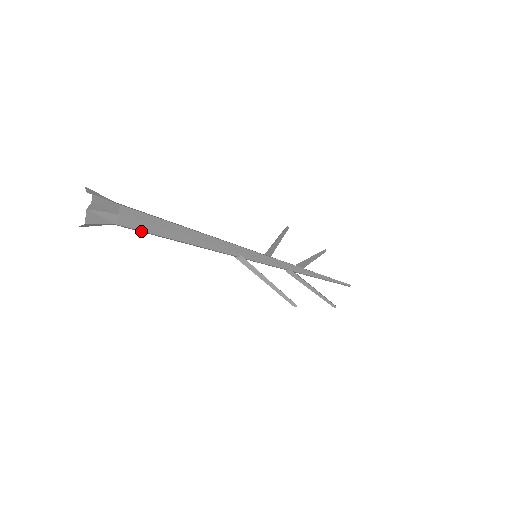
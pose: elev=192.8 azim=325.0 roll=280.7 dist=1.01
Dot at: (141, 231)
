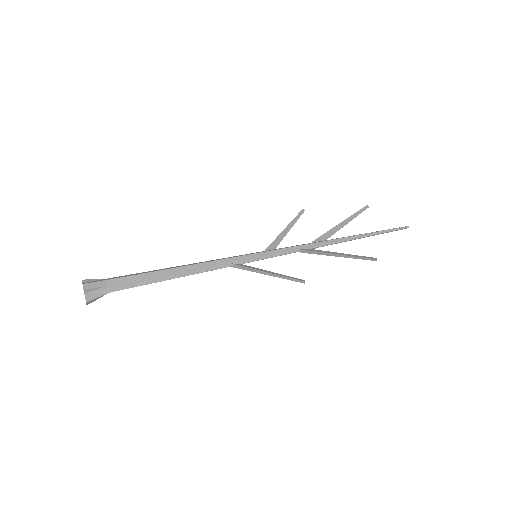
Dot at: occluded
